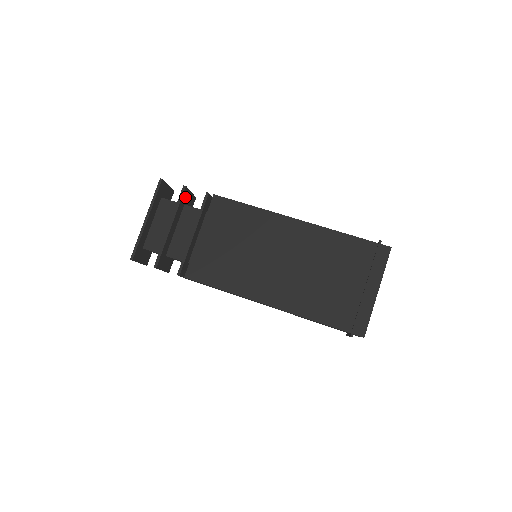
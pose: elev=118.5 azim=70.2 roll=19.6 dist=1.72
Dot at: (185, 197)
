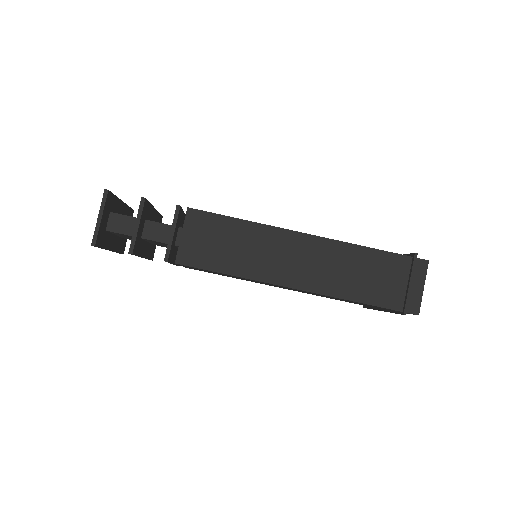
Dot at: (137, 242)
